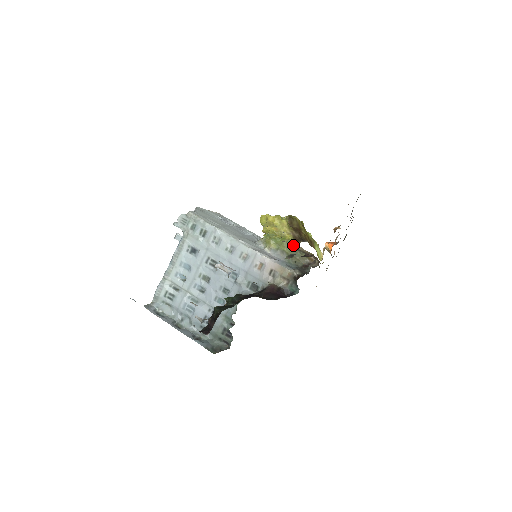
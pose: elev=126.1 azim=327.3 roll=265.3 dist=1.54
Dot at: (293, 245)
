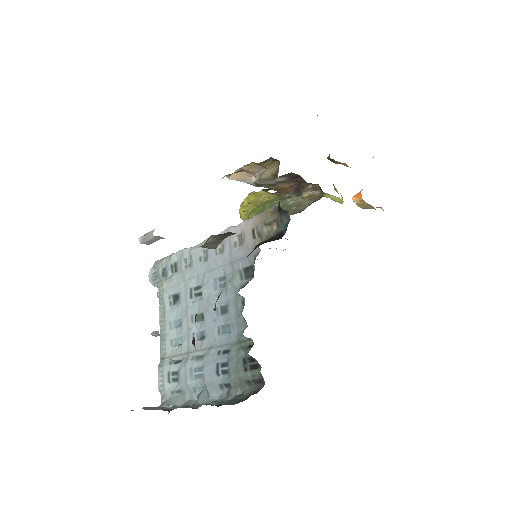
Dot at: (256, 179)
